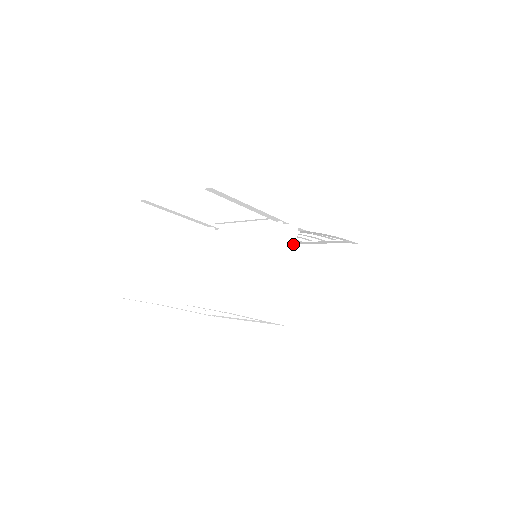
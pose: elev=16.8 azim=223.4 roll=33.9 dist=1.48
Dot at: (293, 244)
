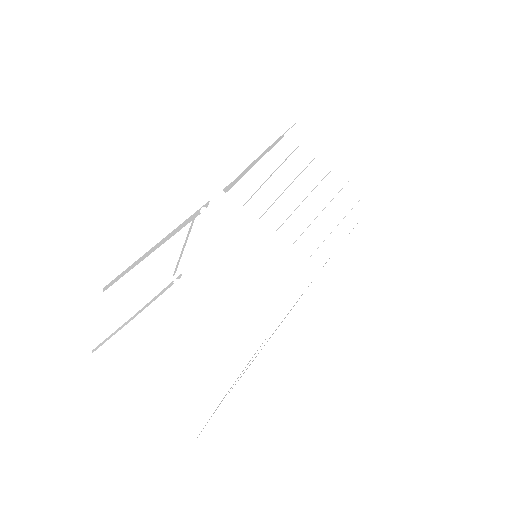
Dot at: occluded
